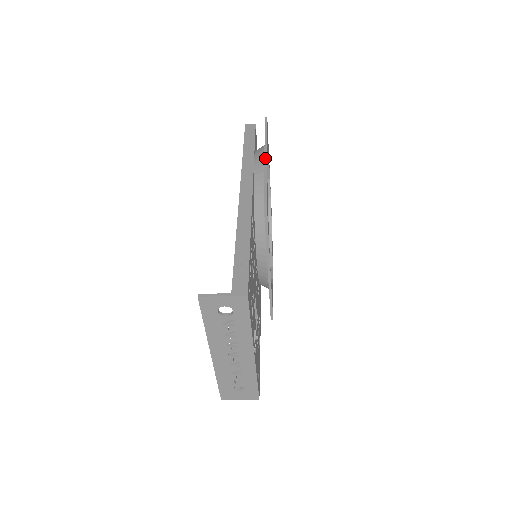
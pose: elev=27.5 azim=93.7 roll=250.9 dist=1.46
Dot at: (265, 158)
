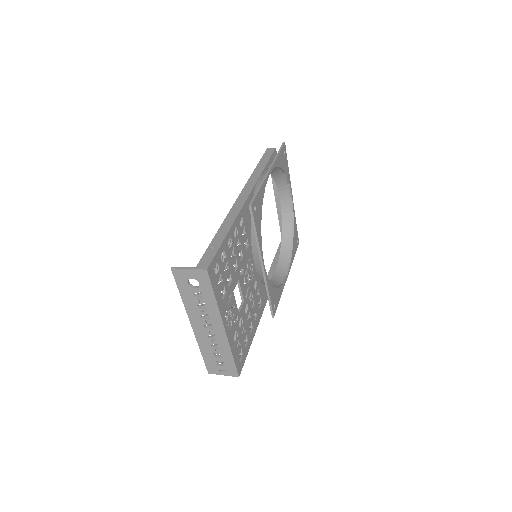
Dot at: (267, 172)
